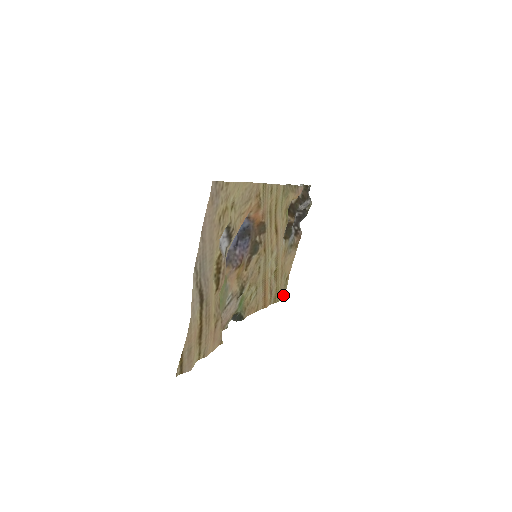
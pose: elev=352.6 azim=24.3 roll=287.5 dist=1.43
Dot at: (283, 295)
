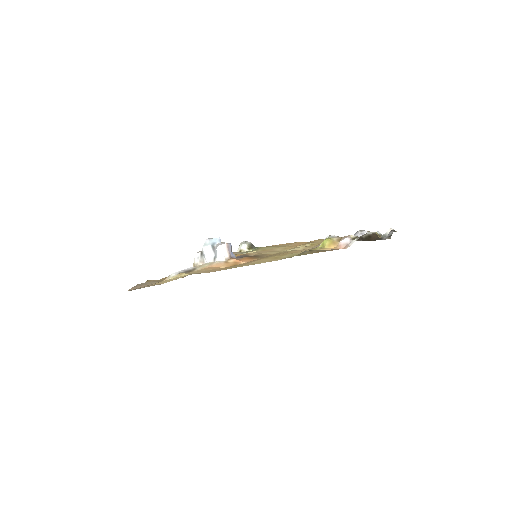
Dot at: occluded
